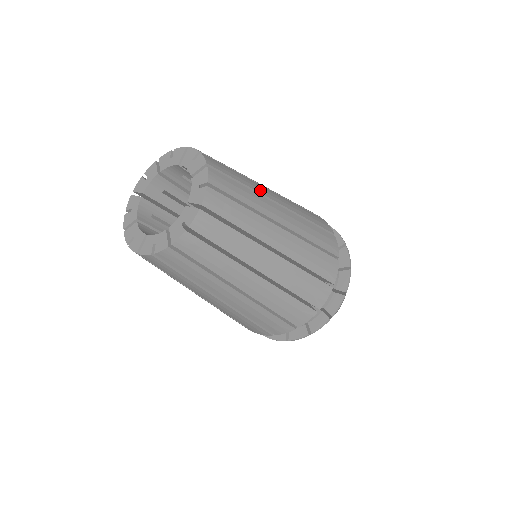
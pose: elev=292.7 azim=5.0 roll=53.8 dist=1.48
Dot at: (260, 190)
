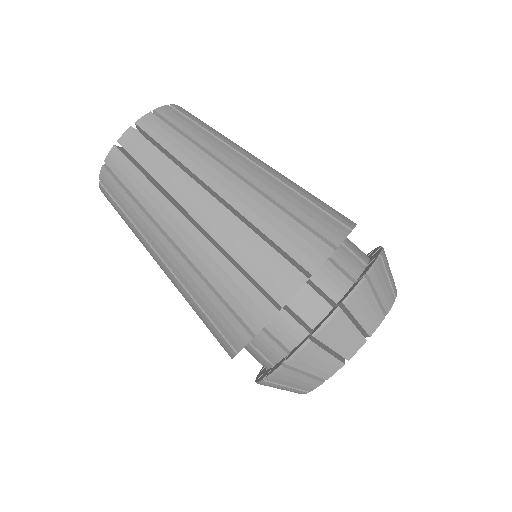
Dot at: (220, 153)
